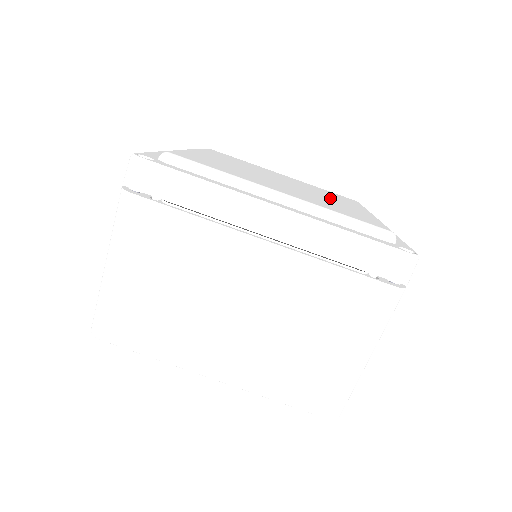
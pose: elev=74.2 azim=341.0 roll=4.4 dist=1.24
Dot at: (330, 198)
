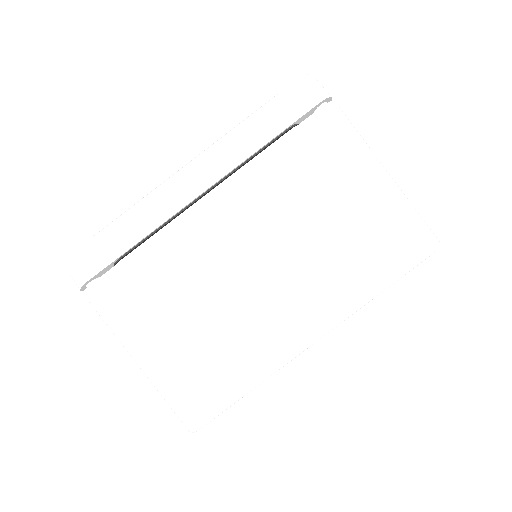
Dot at: occluded
